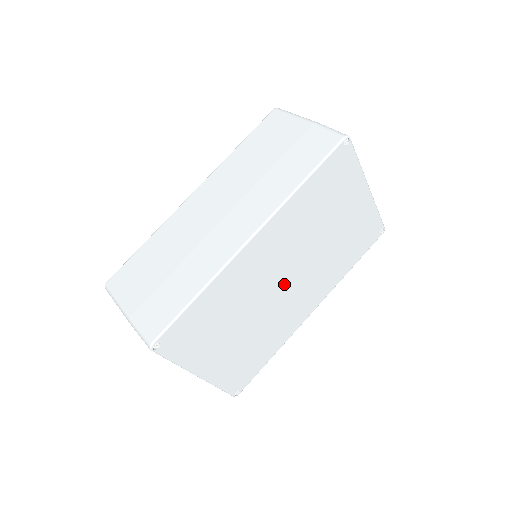
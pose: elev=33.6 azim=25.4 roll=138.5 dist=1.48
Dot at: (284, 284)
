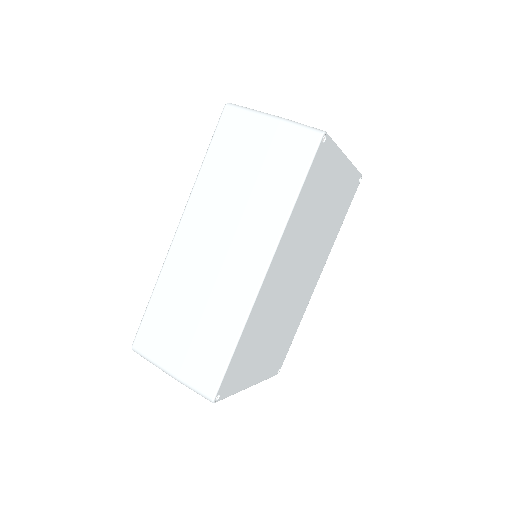
Dot at: (296, 279)
